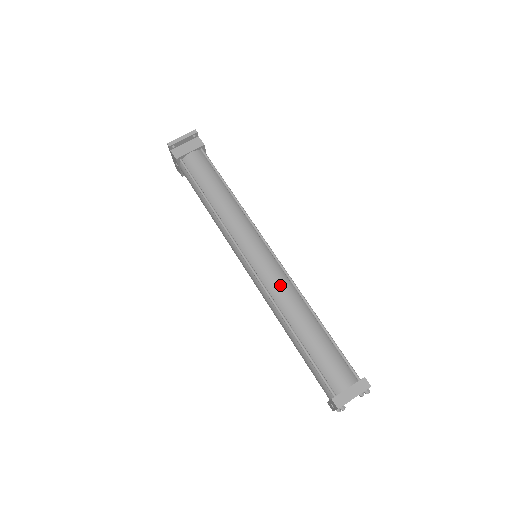
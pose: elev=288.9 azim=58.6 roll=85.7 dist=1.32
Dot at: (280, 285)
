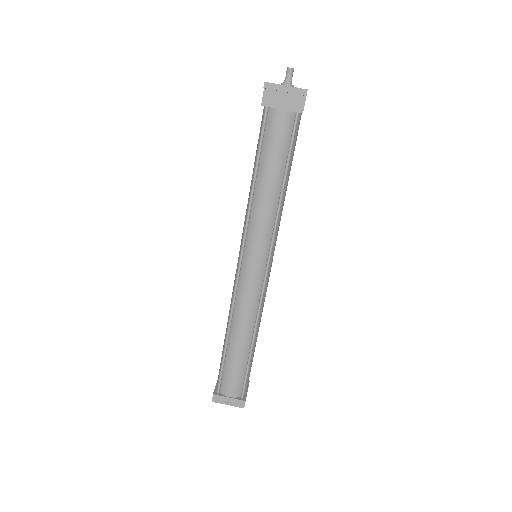
Dot at: (247, 304)
